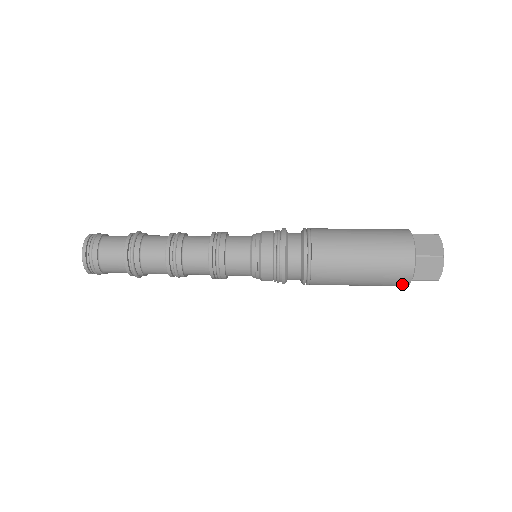
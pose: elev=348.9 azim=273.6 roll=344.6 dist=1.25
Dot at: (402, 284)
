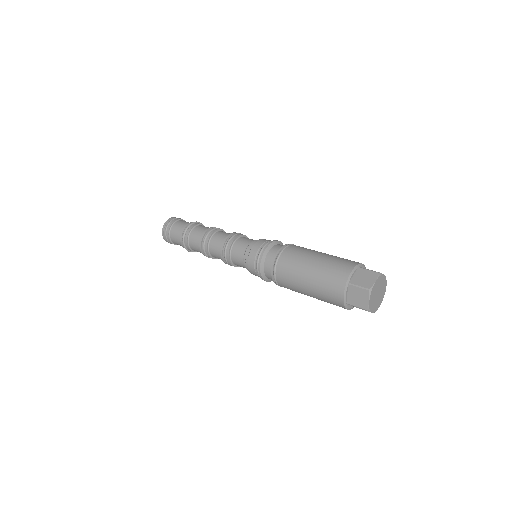
Dot at: occluded
